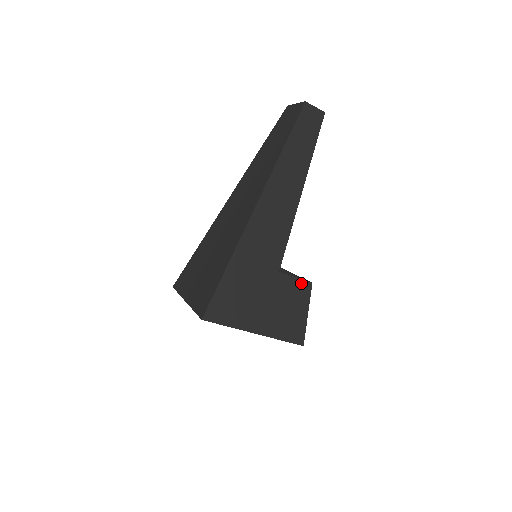
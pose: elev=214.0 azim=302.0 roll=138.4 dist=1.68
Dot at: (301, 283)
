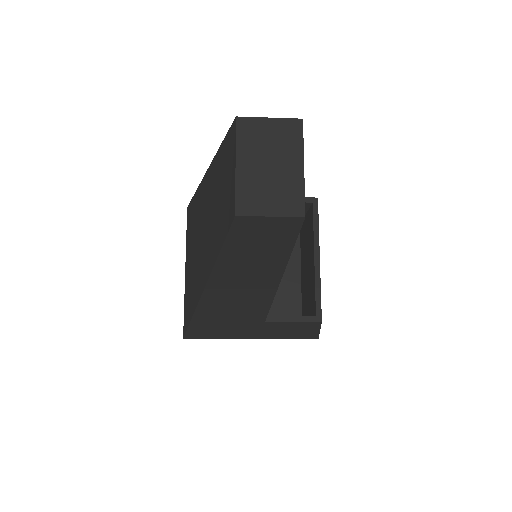
Dot at: (303, 323)
